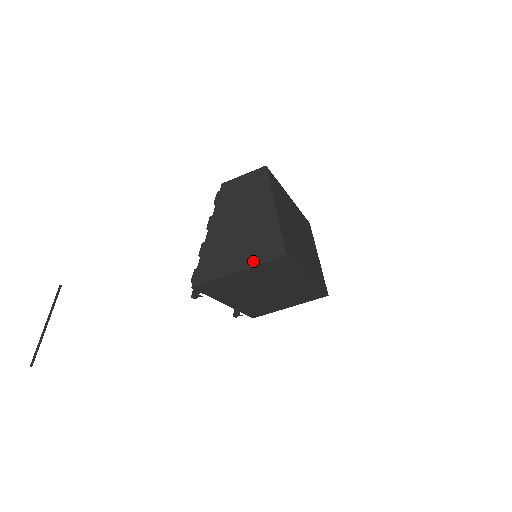
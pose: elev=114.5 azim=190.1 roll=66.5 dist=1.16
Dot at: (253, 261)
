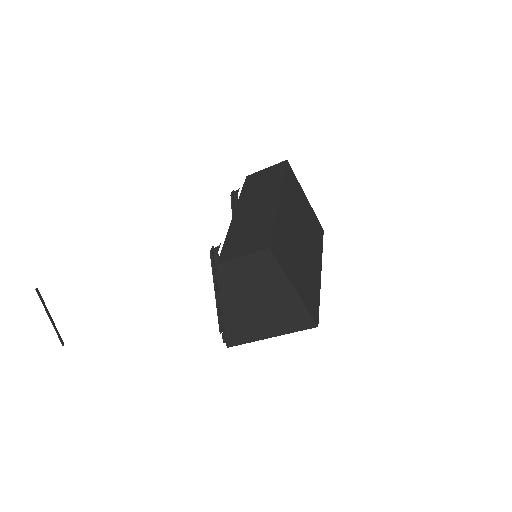
Dot at: (284, 331)
